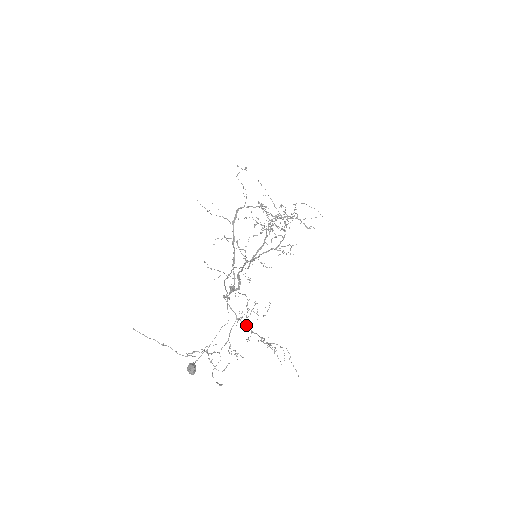
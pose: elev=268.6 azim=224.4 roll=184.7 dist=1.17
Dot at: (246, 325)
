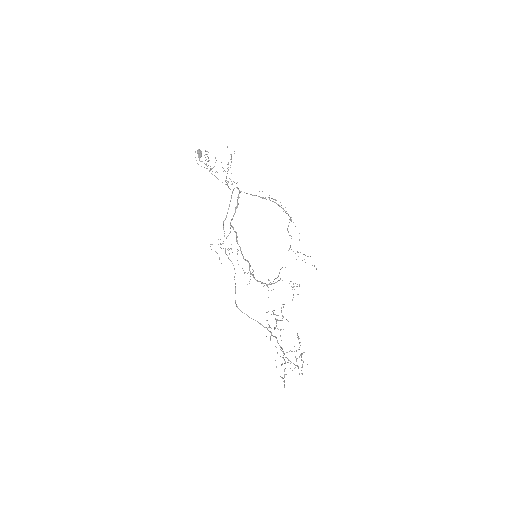
Dot at: (227, 181)
